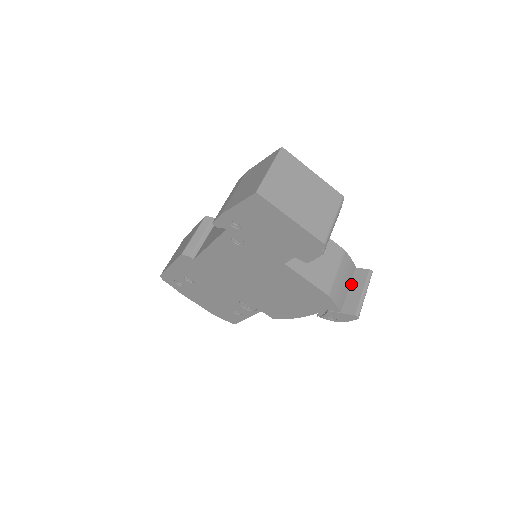
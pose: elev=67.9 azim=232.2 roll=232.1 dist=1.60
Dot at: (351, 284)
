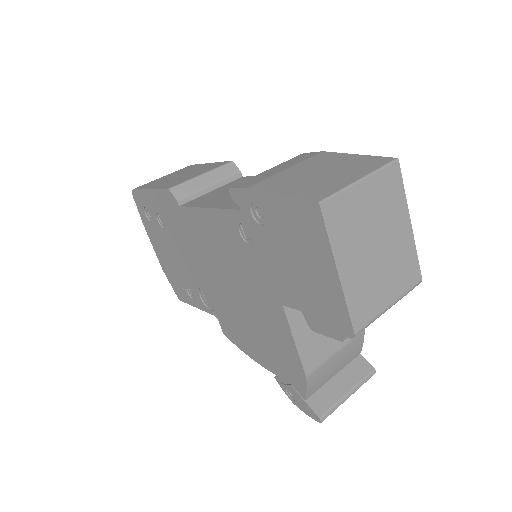
Dot at: (341, 371)
